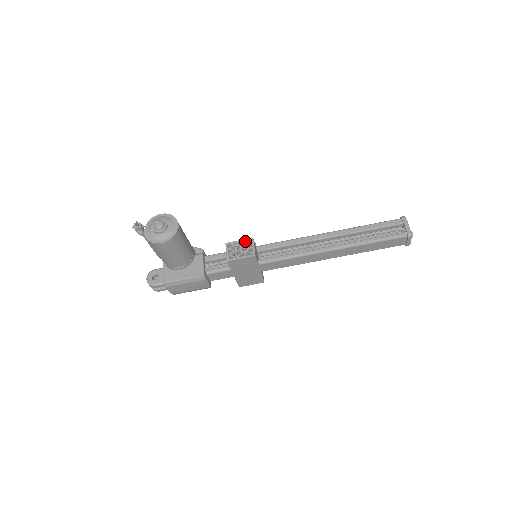
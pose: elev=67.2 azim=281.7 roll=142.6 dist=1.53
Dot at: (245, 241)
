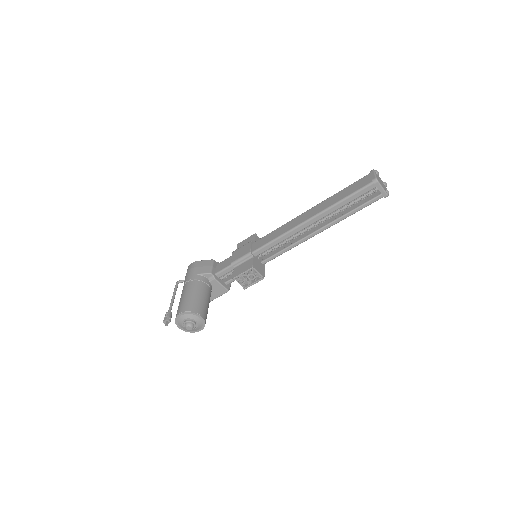
Dot at: (248, 271)
